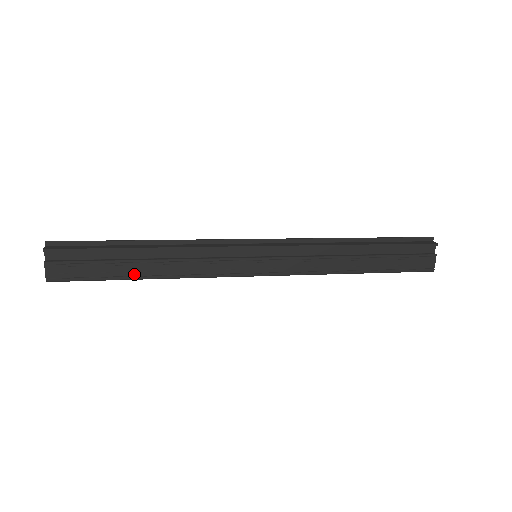
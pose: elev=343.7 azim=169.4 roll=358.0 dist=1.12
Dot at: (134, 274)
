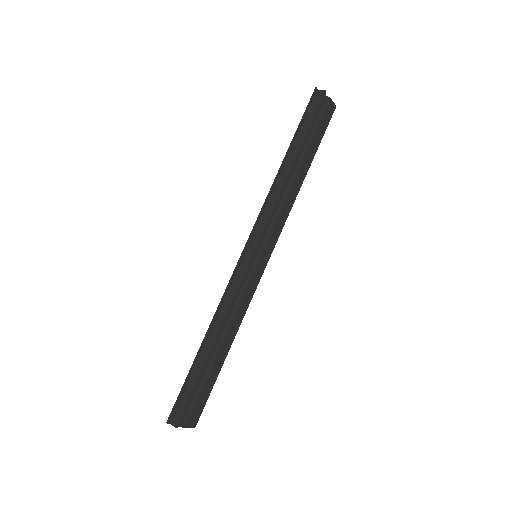
Dot at: (222, 360)
